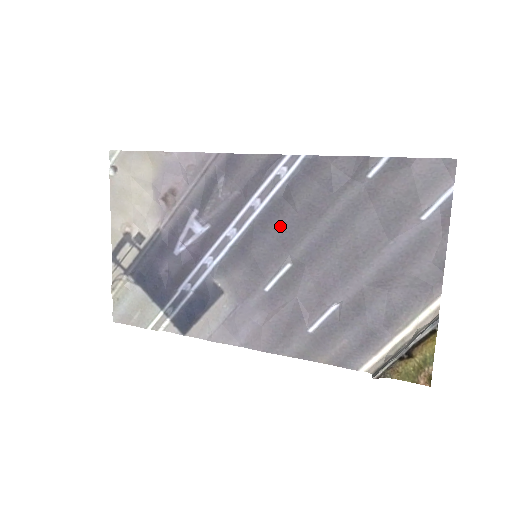
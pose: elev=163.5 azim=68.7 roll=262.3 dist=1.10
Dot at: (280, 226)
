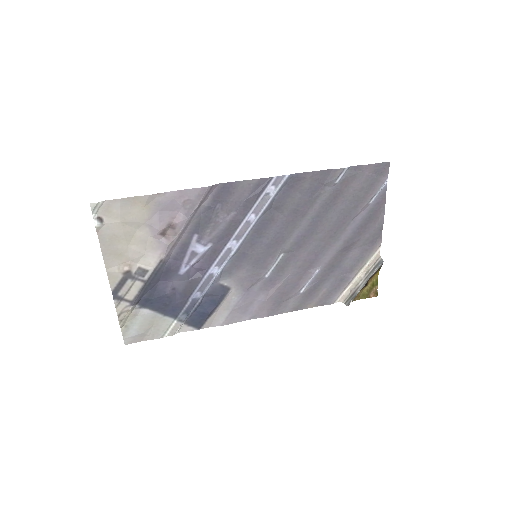
Dot at: (273, 230)
